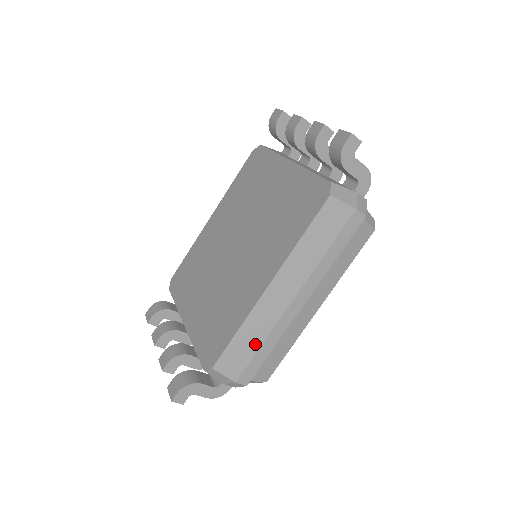
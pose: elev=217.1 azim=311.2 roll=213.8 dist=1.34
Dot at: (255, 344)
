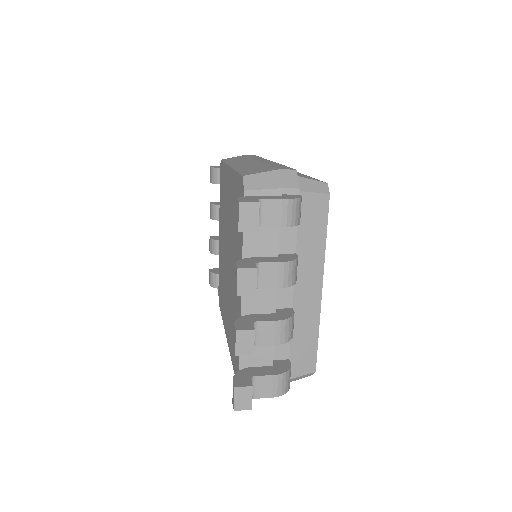
Dot at: occluded
